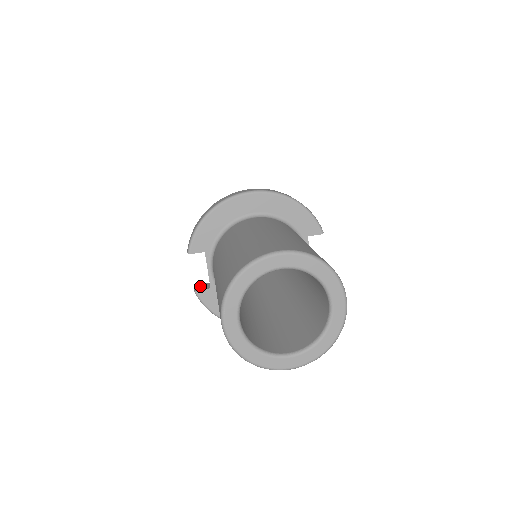
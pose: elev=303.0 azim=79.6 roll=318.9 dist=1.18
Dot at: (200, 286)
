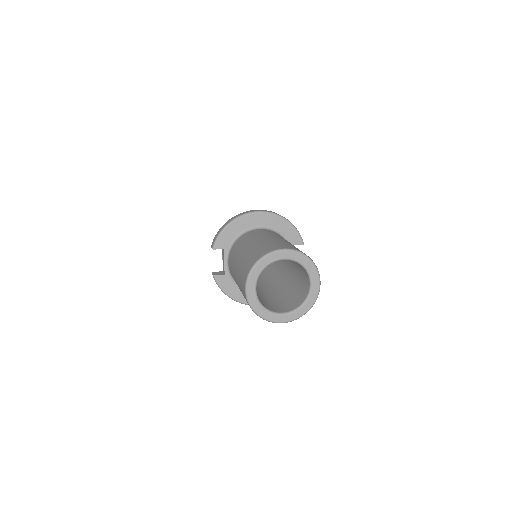
Dot at: (217, 273)
